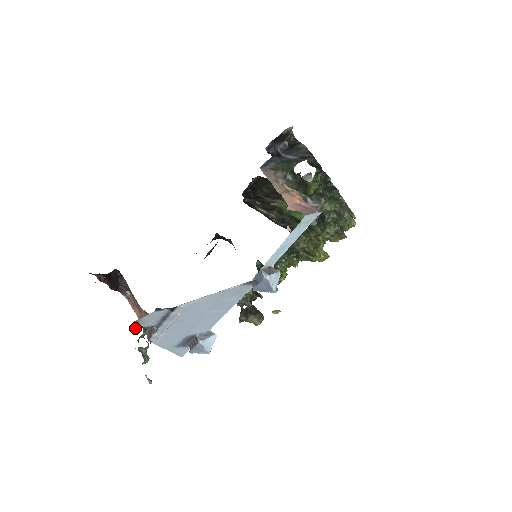
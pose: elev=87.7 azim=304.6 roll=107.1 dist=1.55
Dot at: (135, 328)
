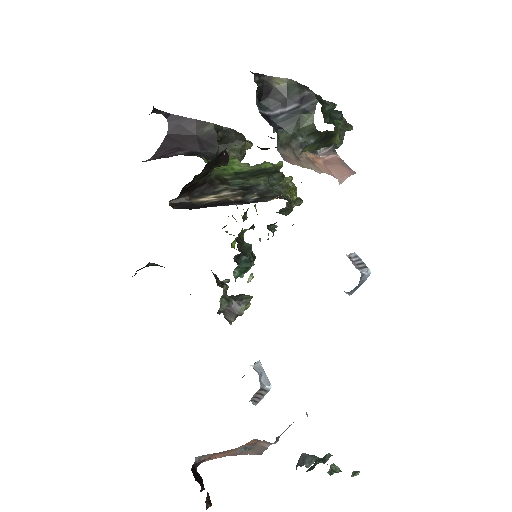
Dot at: occluded
